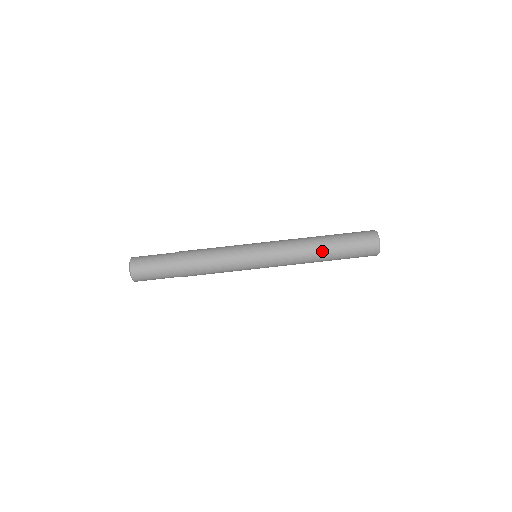
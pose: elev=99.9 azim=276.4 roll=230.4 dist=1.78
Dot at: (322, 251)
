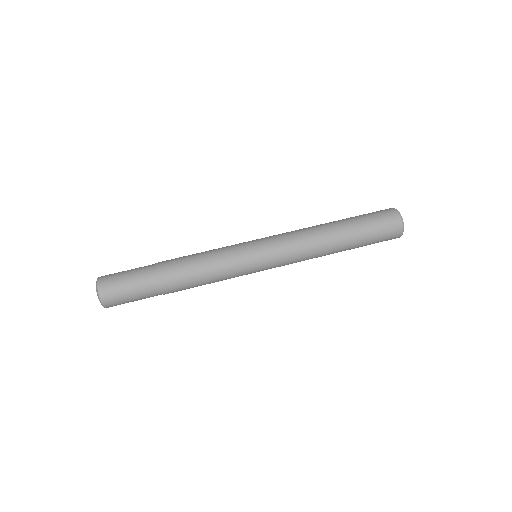
Dot at: (337, 241)
